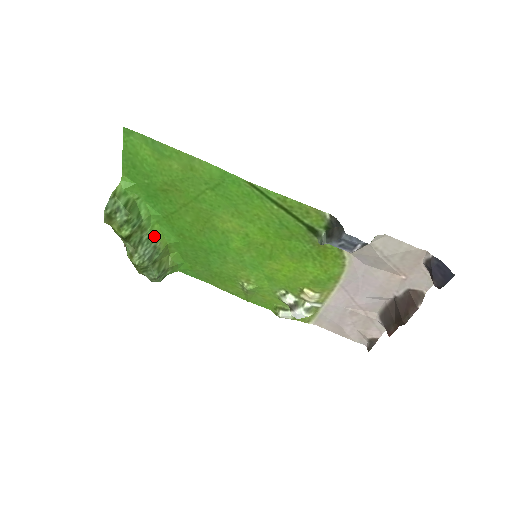
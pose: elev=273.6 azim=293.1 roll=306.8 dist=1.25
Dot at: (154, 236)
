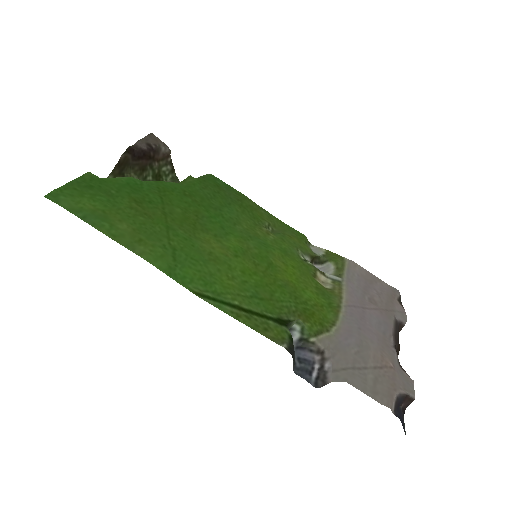
Dot at: occluded
